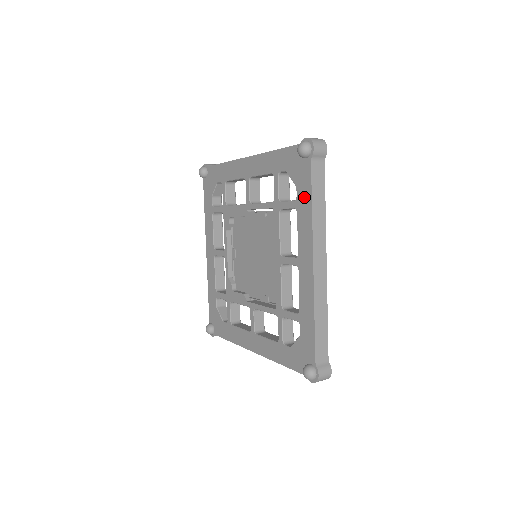
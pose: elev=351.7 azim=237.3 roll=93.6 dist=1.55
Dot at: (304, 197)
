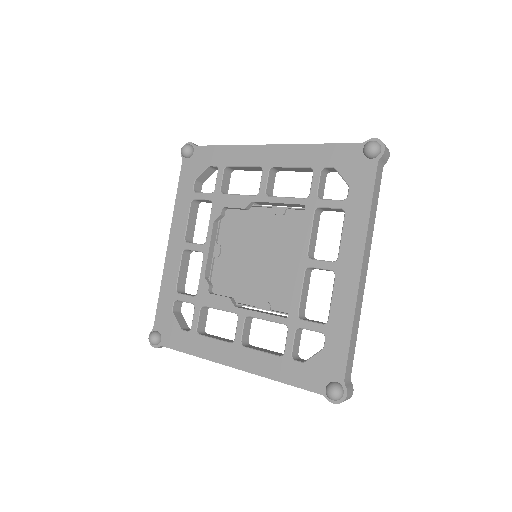
Dot at: (360, 198)
